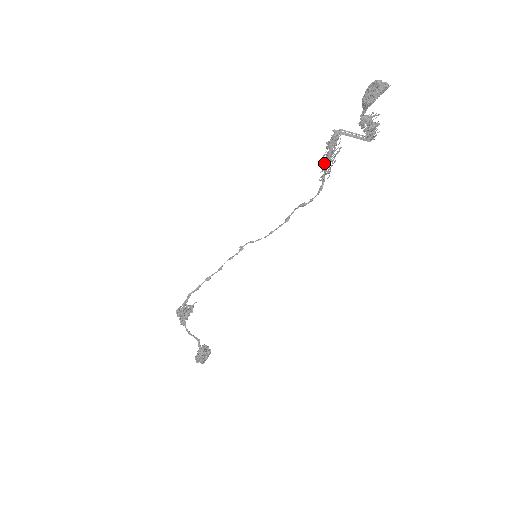
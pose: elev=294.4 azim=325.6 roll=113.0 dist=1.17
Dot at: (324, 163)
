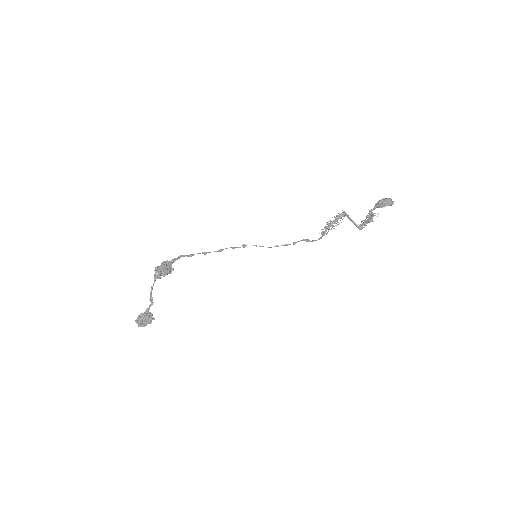
Dot at: occluded
